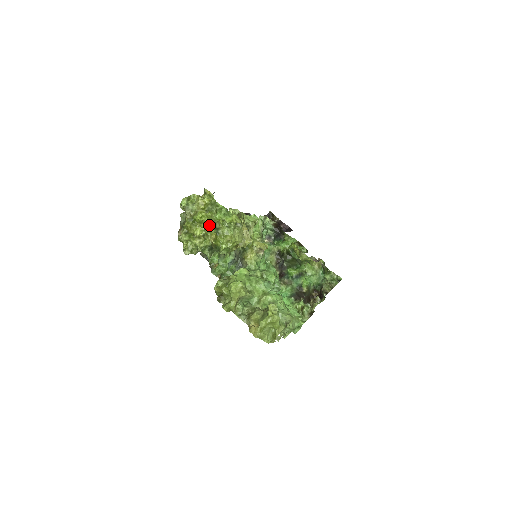
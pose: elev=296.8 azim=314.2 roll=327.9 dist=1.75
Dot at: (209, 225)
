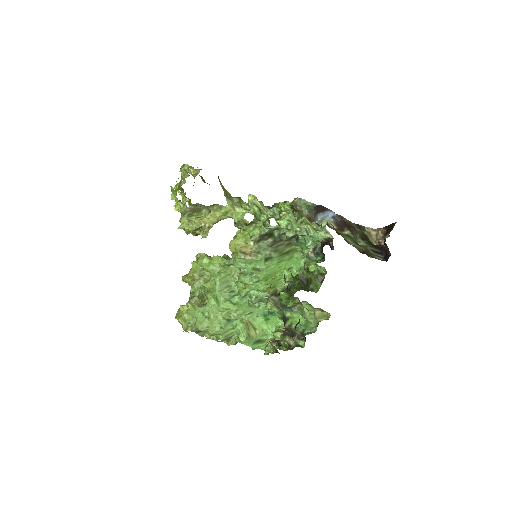
Dot at: (180, 200)
